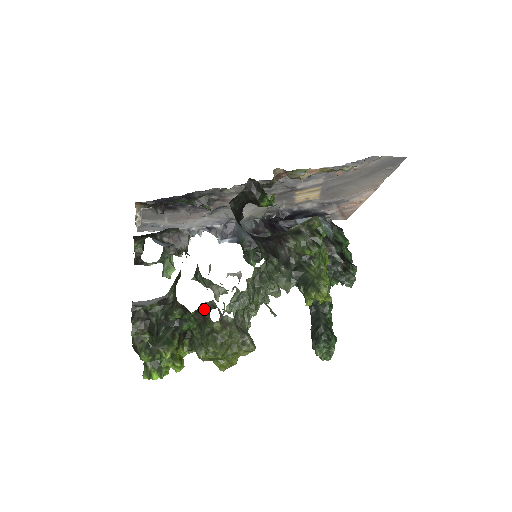
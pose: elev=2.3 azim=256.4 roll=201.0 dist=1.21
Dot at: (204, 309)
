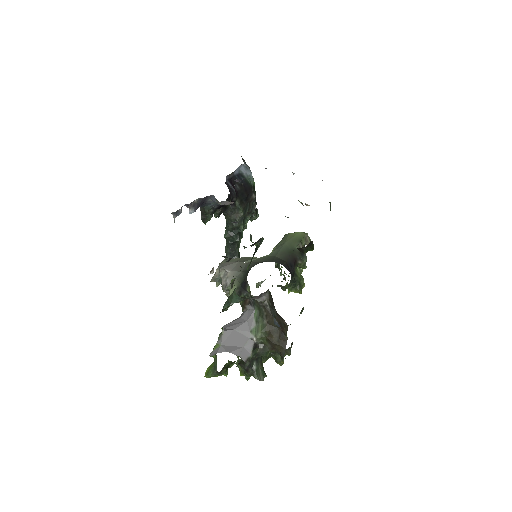
Dot at: (288, 349)
